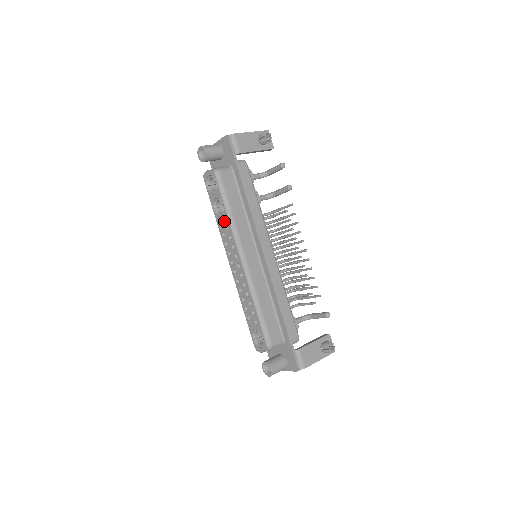
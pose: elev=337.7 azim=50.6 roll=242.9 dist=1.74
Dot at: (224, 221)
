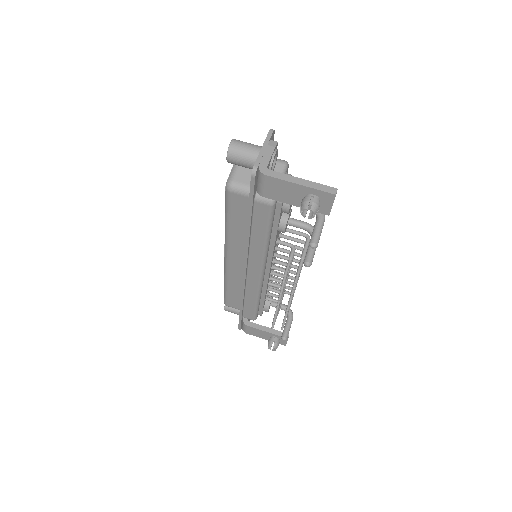
Dot at: occluded
